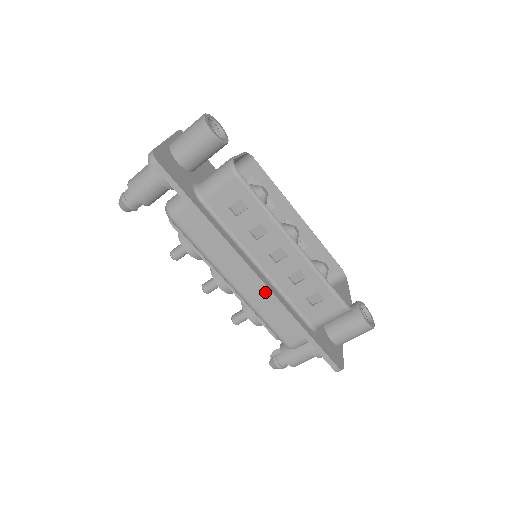
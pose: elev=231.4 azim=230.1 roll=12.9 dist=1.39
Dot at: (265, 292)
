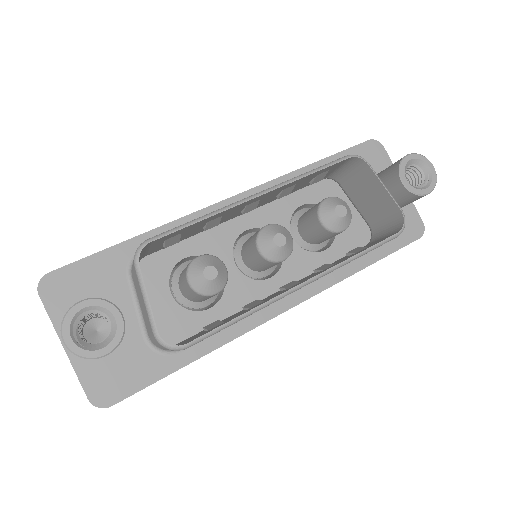
Dot at: (307, 299)
